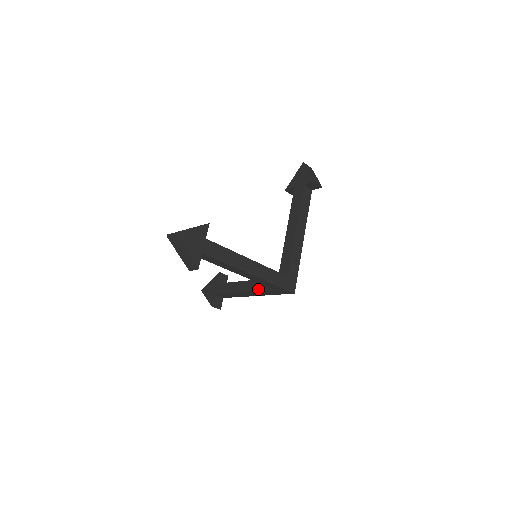
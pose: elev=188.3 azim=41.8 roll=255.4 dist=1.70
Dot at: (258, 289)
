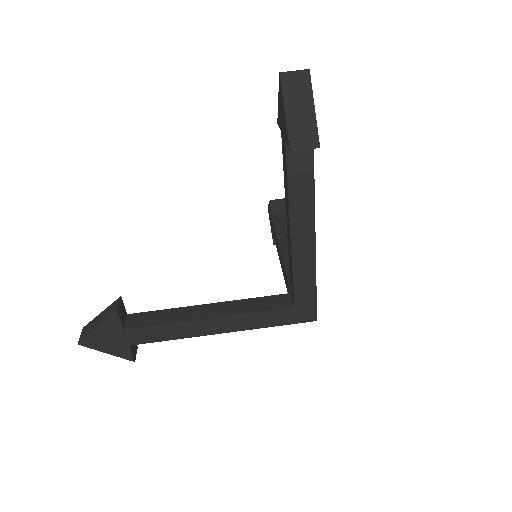
Dot at: (285, 282)
